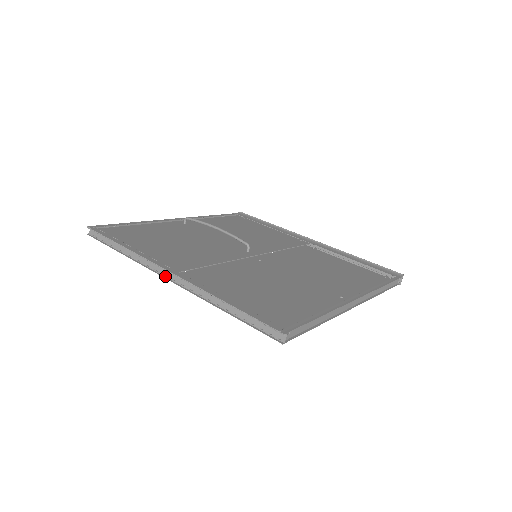
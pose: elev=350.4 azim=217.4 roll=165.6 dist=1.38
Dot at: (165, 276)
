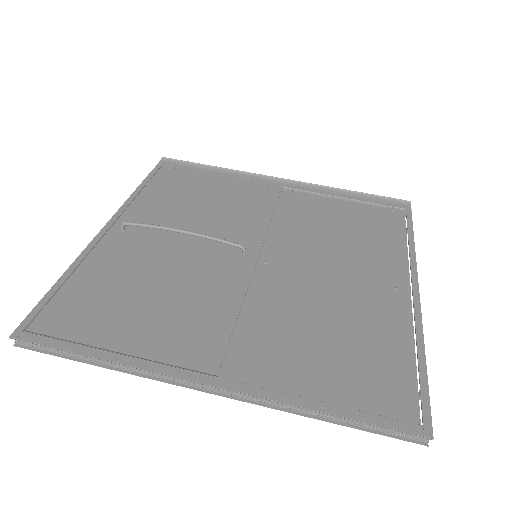
Dot at: (200, 388)
